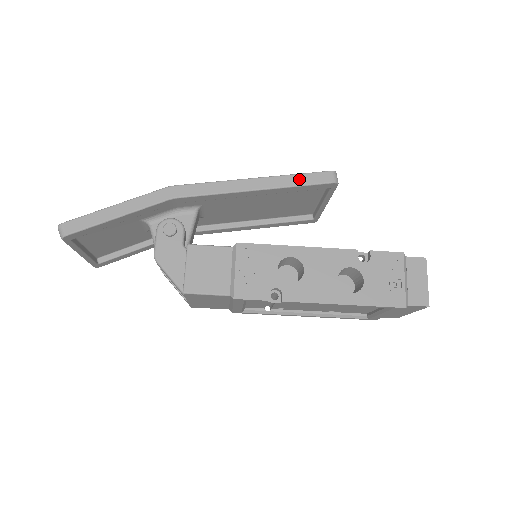
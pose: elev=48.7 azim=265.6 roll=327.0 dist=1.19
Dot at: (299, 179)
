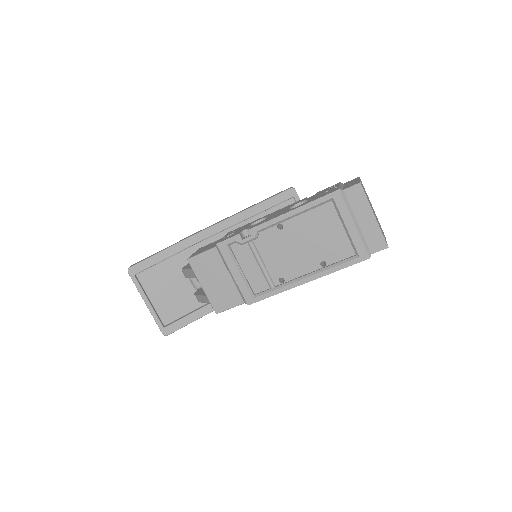
Dot at: (269, 198)
